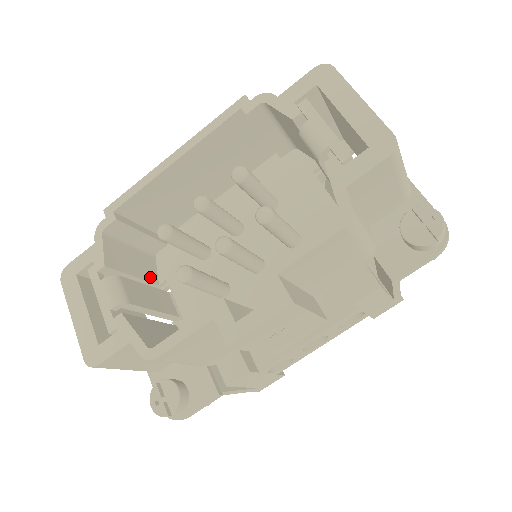
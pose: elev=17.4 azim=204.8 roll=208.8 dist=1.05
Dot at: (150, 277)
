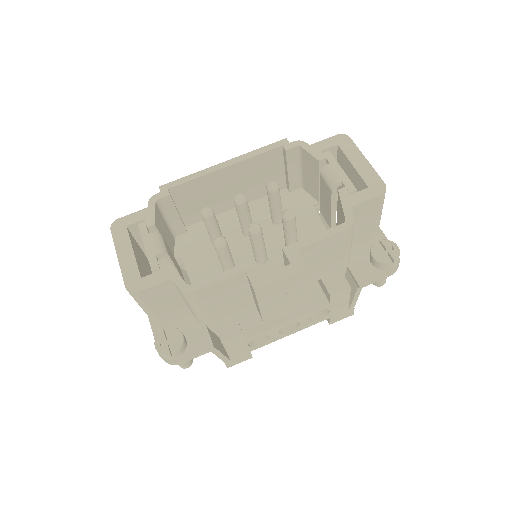
Dot at: (171, 251)
